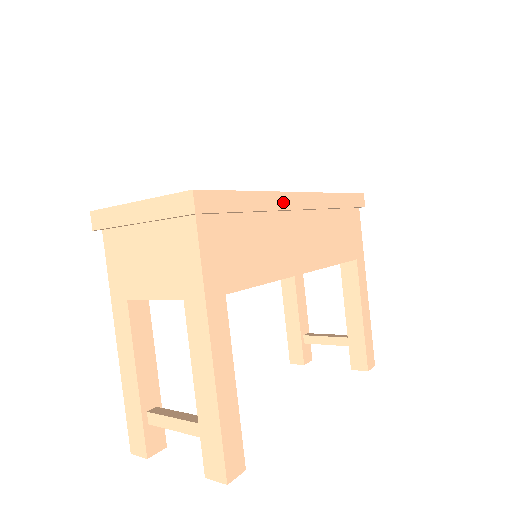
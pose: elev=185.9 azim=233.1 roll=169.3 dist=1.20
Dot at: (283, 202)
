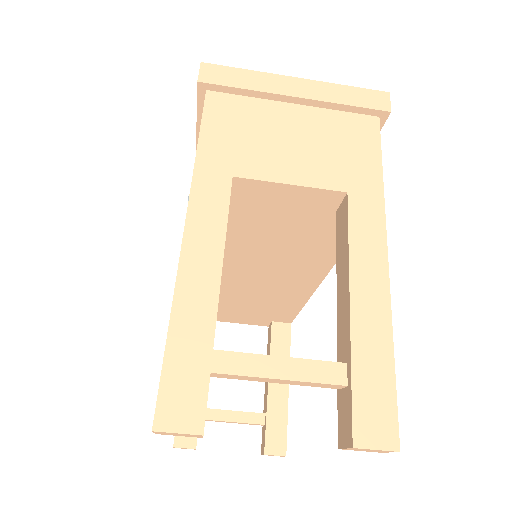
Dot at: occluded
